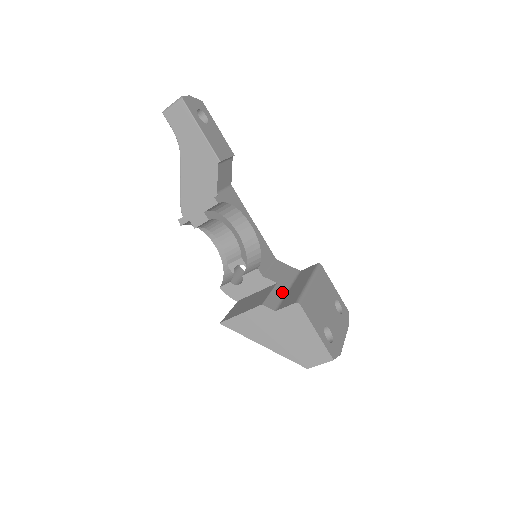
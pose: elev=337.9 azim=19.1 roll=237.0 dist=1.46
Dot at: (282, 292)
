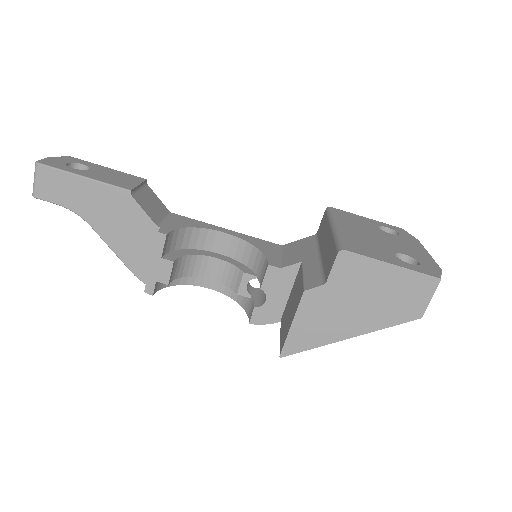
Dot at: (315, 264)
